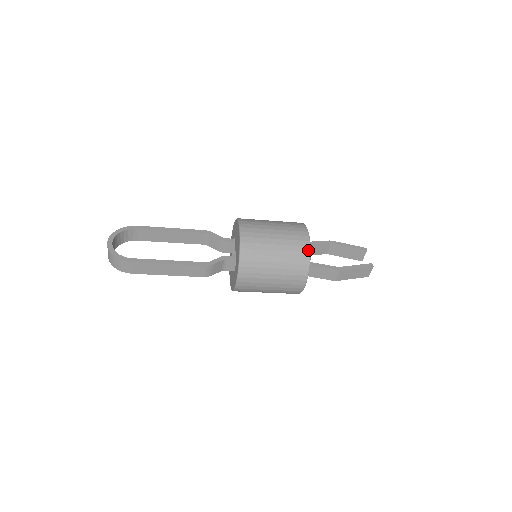
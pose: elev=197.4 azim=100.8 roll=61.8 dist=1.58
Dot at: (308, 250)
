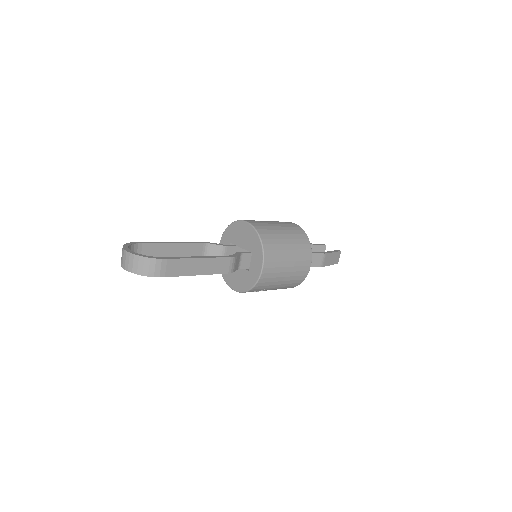
Dot at: (304, 233)
